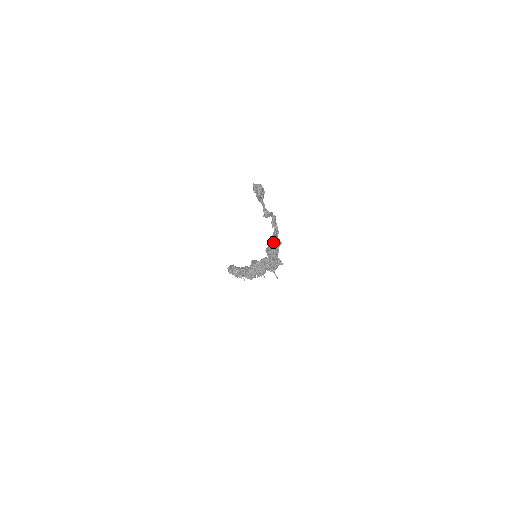
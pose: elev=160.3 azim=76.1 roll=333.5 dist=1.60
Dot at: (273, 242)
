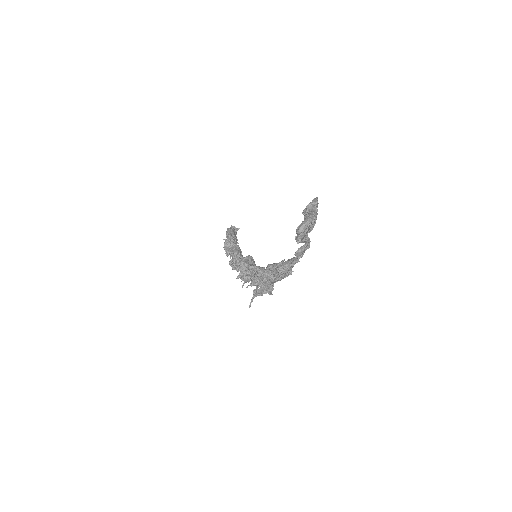
Dot at: (280, 271)
